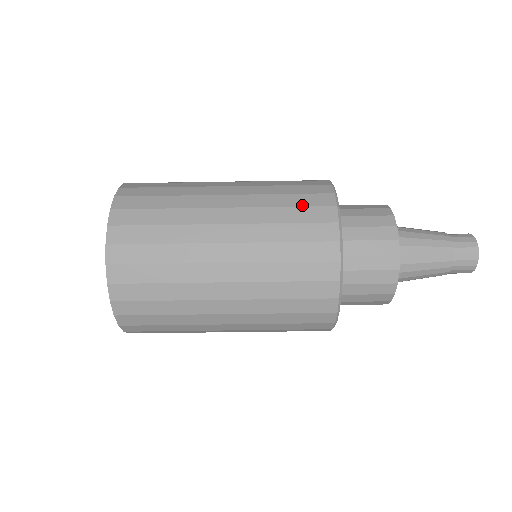
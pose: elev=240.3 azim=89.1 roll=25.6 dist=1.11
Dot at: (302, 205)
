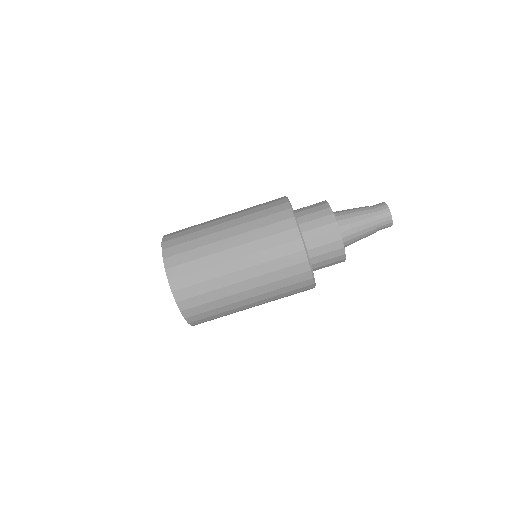
Dot at: (266, 202)
